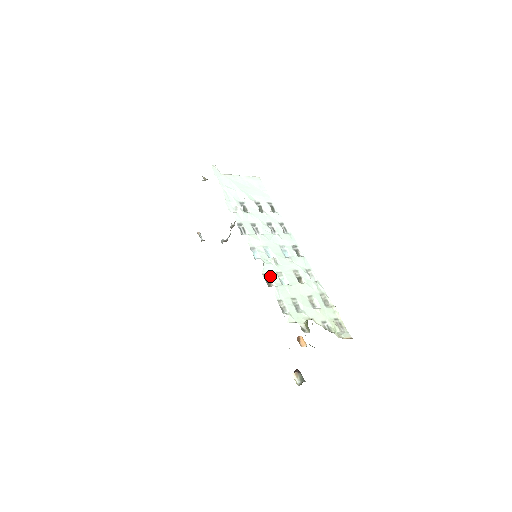
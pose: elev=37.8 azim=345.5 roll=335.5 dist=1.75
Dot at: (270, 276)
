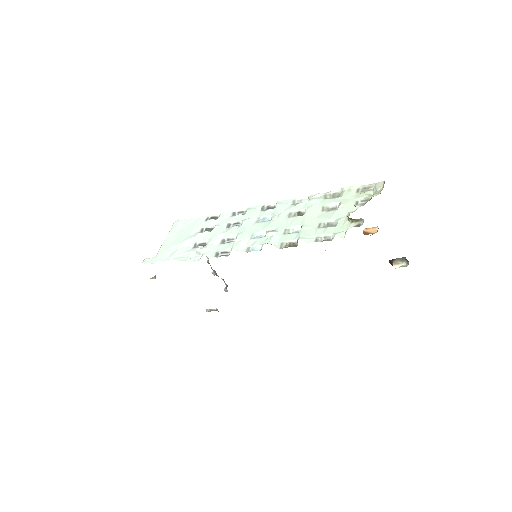
Dot at: (285, 242)
